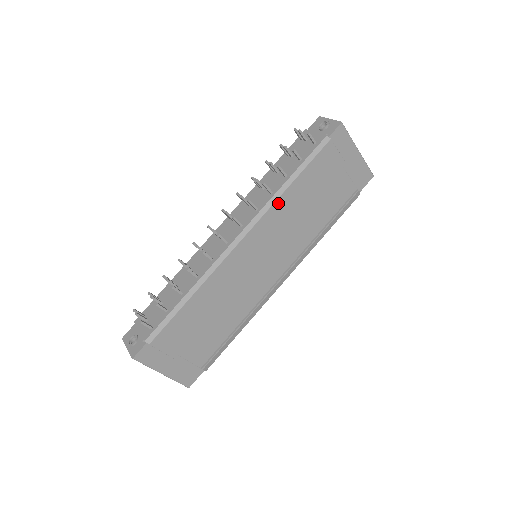
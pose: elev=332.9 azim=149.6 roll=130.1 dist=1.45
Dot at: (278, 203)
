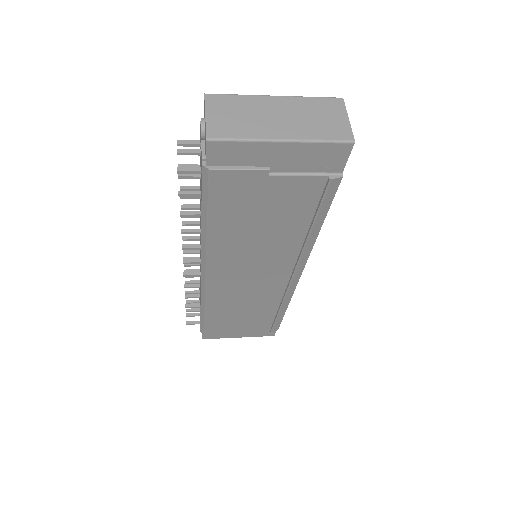
Dot at: (212, 245)
